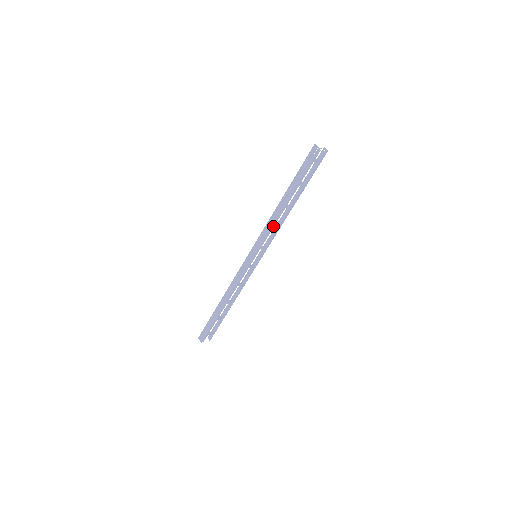
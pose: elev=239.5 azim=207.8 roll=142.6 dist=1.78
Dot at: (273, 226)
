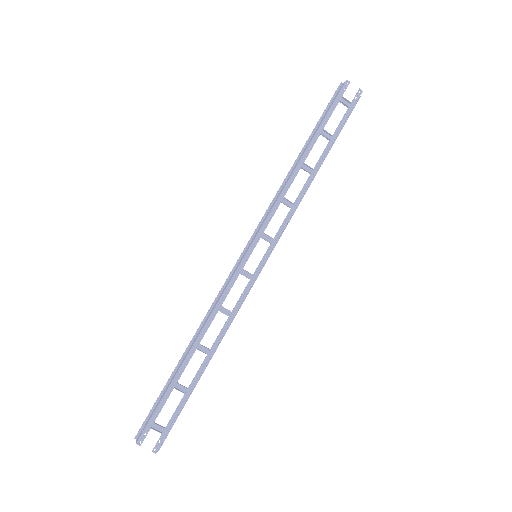
Dot at: (282, 196)
